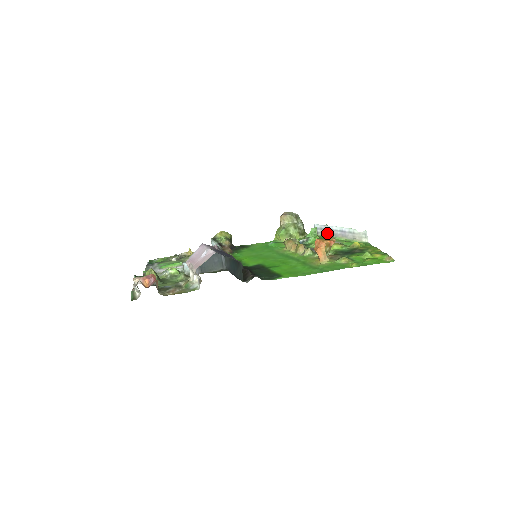
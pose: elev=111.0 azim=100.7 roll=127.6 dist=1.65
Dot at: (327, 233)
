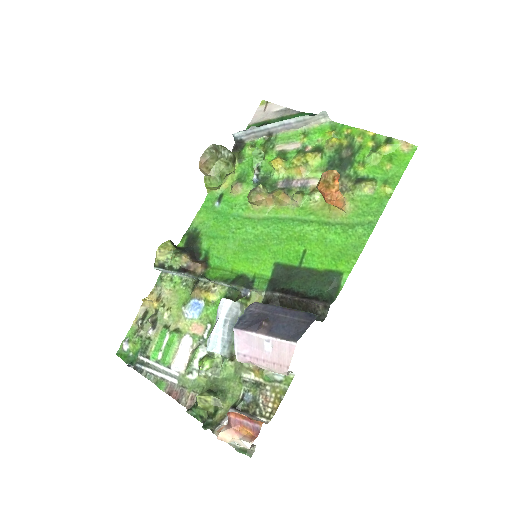
Dot at: (260, 135)
